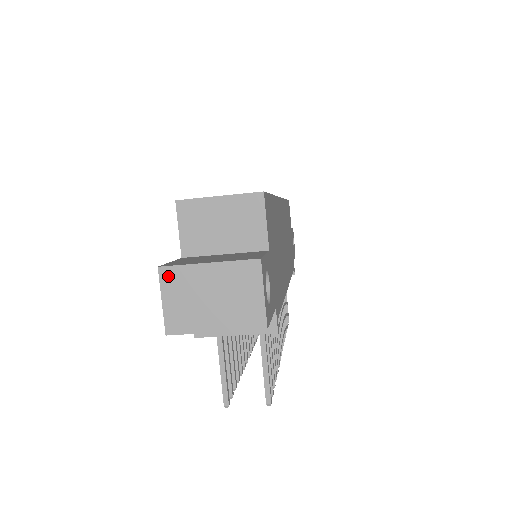
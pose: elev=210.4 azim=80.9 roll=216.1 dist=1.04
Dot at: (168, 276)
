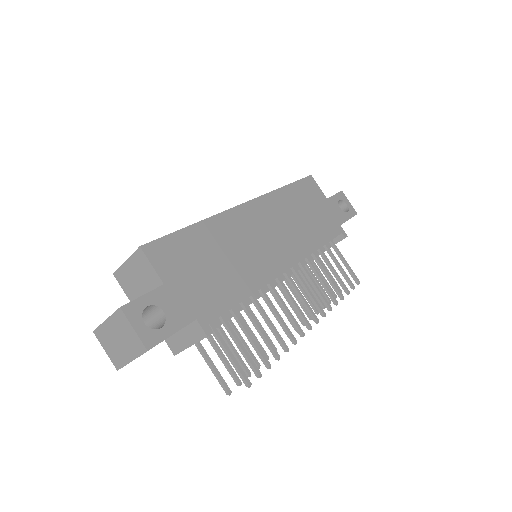
Dot at: (98, 335)
